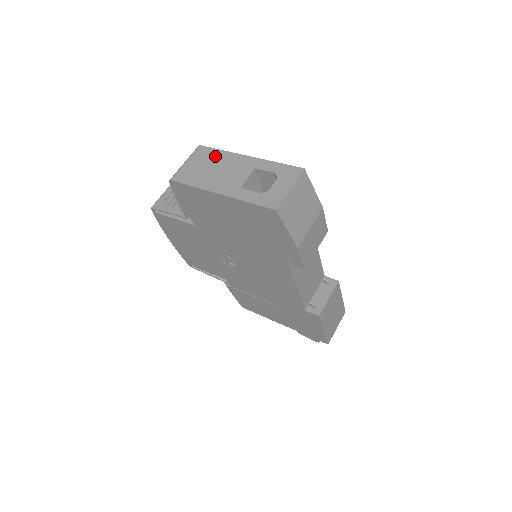
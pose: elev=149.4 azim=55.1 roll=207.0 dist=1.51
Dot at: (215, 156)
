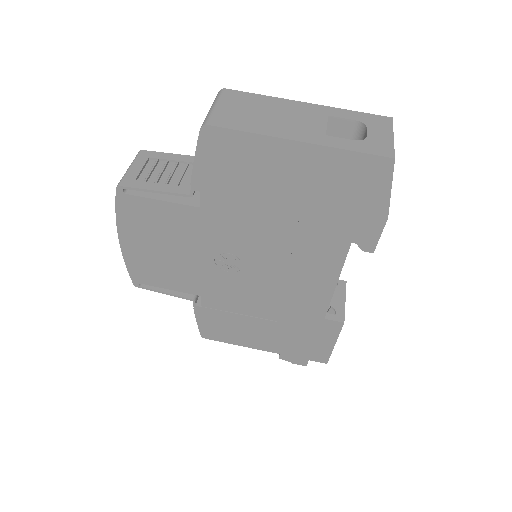
Dot at: (259, 100)
